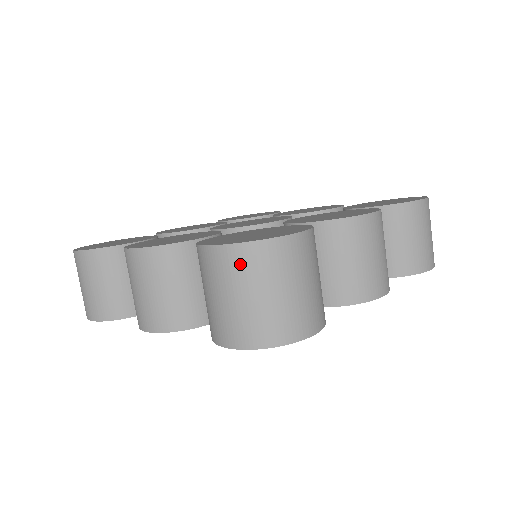
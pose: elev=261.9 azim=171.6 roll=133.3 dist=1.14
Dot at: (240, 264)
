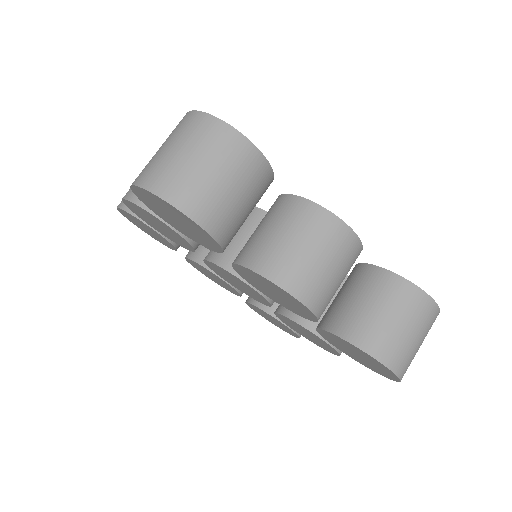
Dot at: (186, 125)
